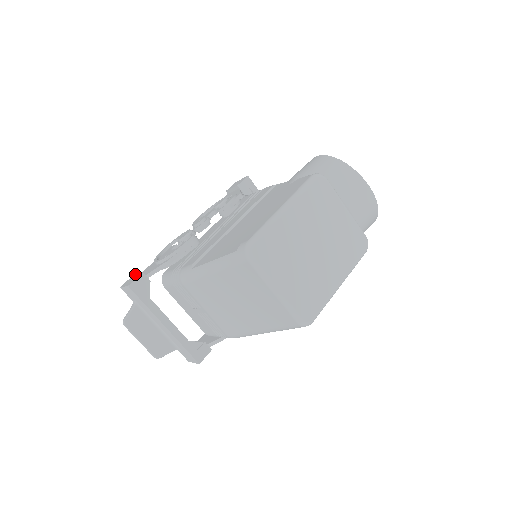
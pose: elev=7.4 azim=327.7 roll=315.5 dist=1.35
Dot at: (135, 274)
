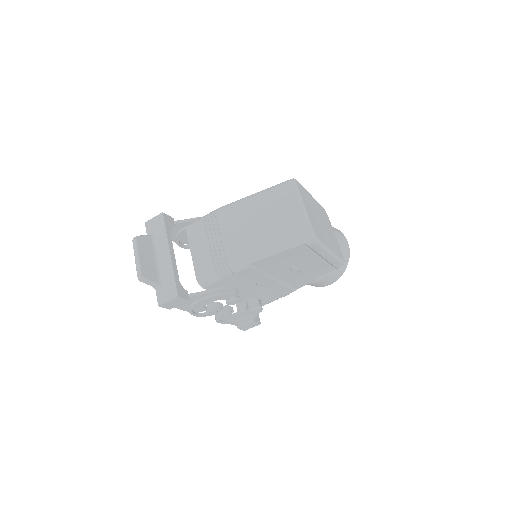
Dot at: occluded
